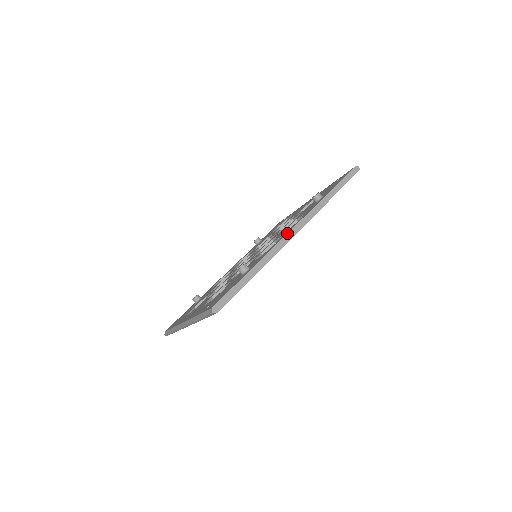
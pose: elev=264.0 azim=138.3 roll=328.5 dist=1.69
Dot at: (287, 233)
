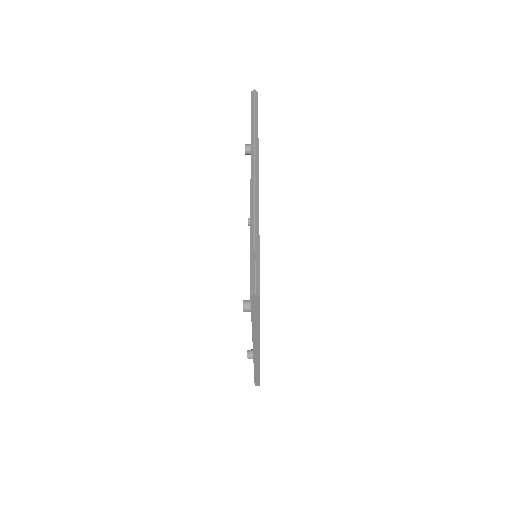
Dot at: (253, 355)
